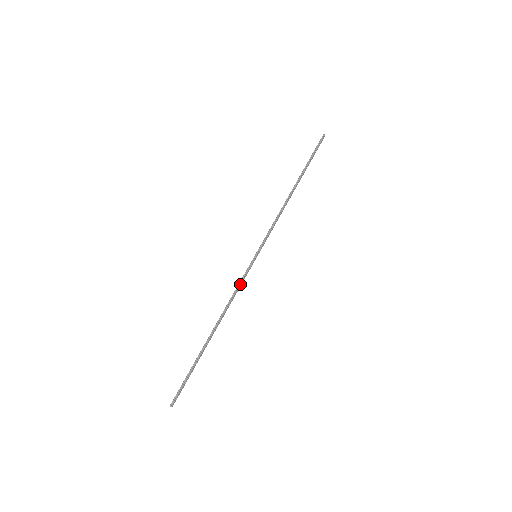
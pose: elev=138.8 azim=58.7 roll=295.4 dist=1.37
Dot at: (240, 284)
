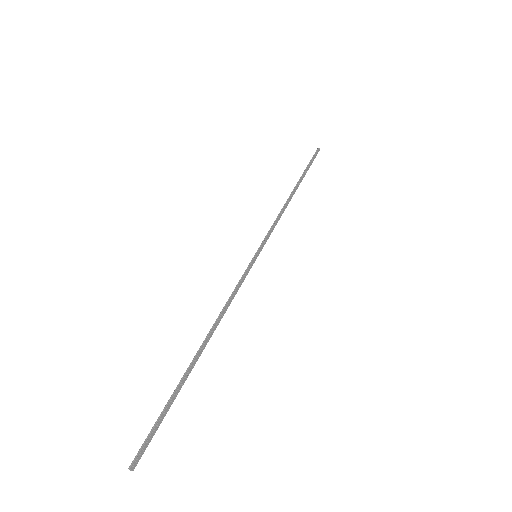
Dot at: (237, 286)
